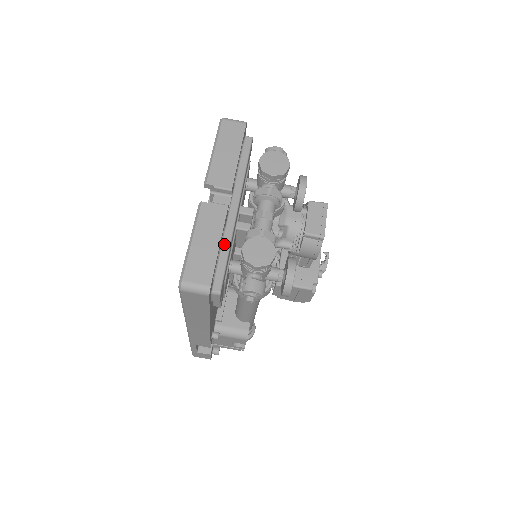
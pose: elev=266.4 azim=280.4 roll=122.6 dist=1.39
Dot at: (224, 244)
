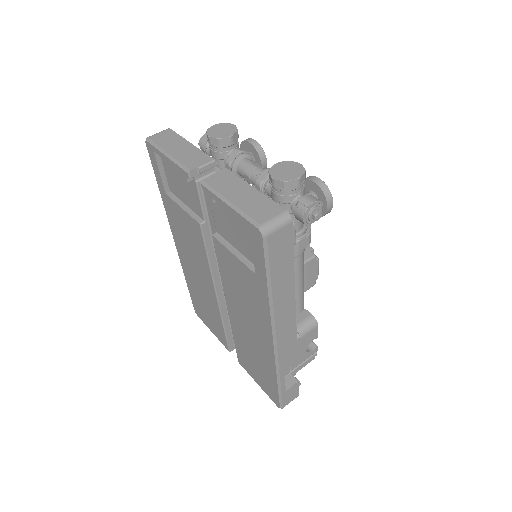
Dot at: occluded
